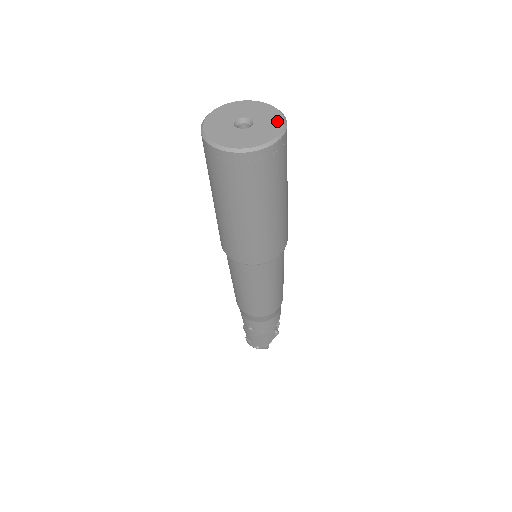
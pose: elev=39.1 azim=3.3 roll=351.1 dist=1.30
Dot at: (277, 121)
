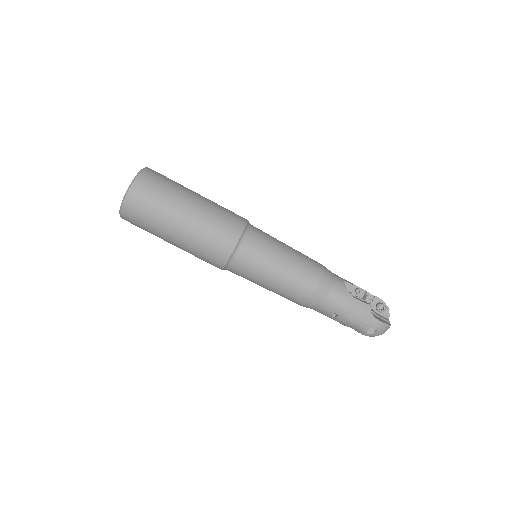
Dot at: occluded
